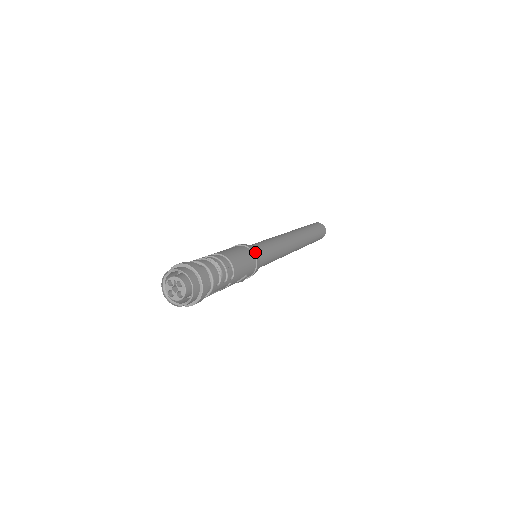
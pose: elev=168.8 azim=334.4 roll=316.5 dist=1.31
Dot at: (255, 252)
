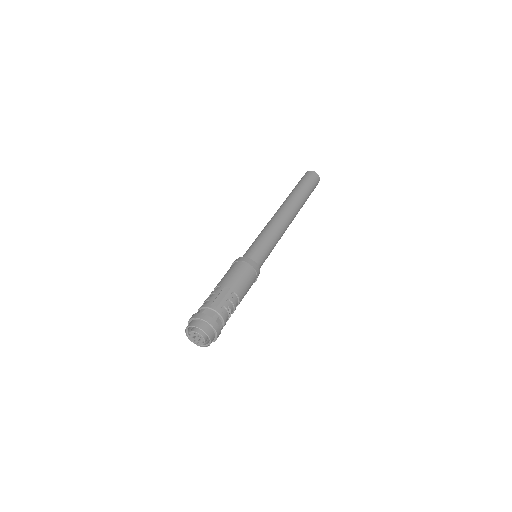
Dot at: occluded
